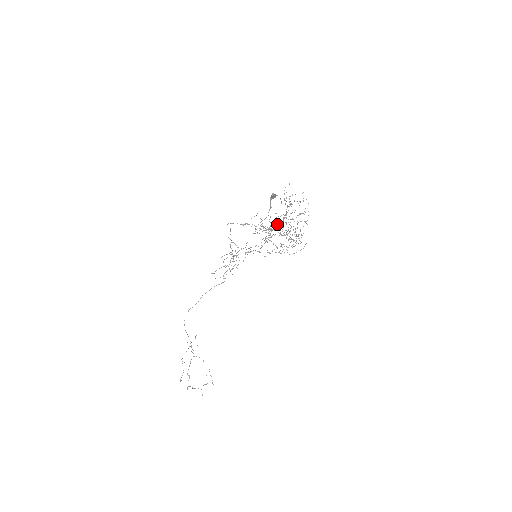
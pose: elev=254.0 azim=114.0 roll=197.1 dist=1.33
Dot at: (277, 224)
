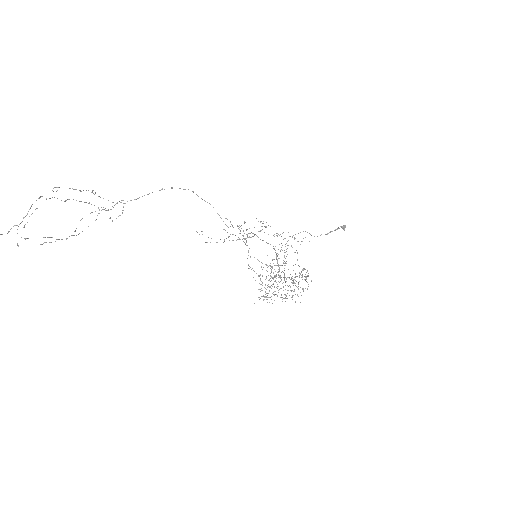
Dot at: occluded
